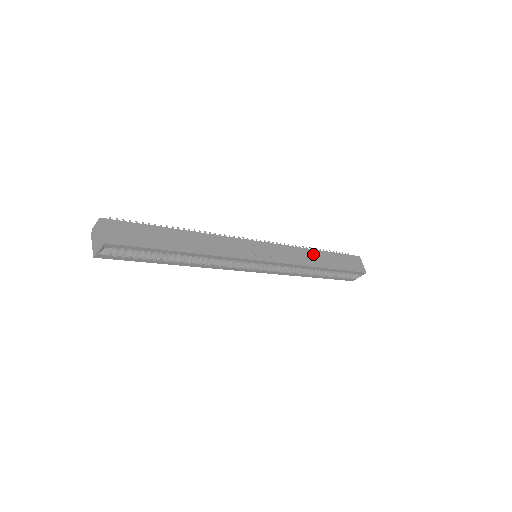
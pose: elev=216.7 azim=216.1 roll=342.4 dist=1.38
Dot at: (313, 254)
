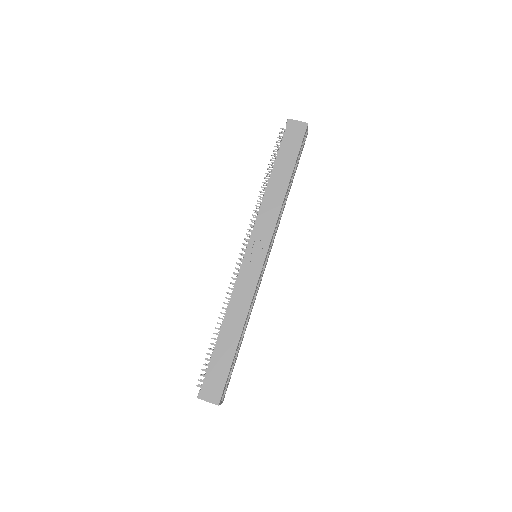
Dot at: (271, 190)
